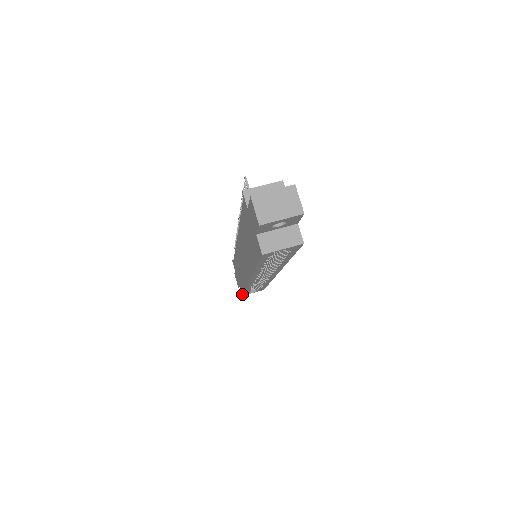
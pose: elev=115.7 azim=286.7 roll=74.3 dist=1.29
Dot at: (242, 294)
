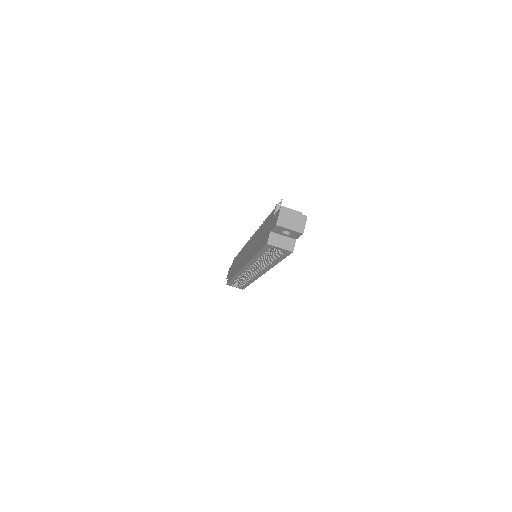
Dot at: occluded
